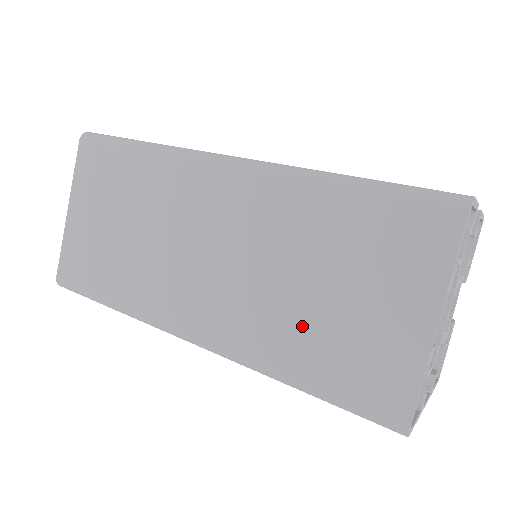
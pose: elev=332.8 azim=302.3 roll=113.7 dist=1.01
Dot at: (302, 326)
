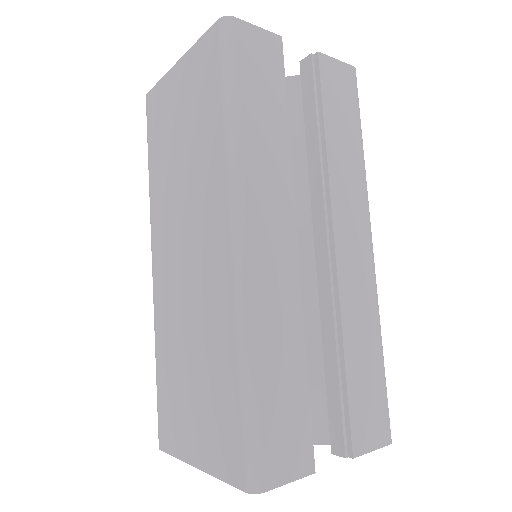
Dot at: (174, 359)
